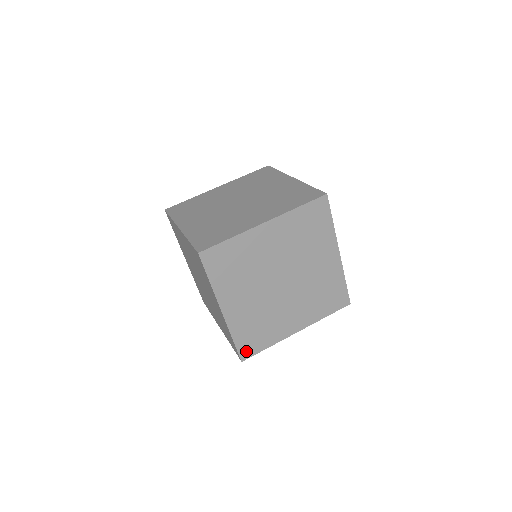
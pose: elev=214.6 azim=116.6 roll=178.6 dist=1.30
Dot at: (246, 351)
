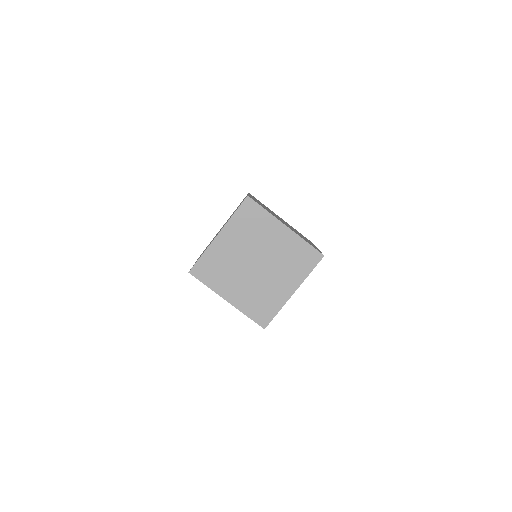
Dot at: (263, 321)
